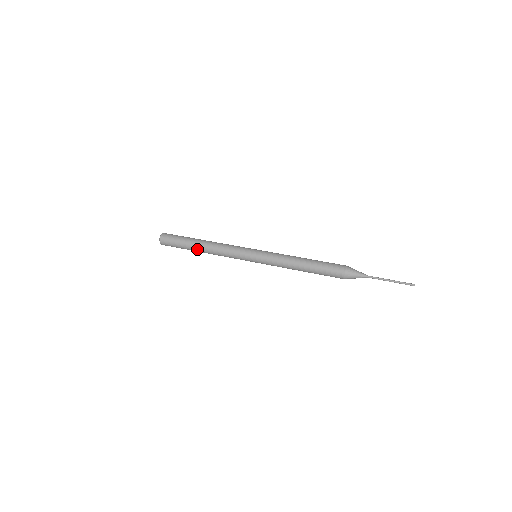
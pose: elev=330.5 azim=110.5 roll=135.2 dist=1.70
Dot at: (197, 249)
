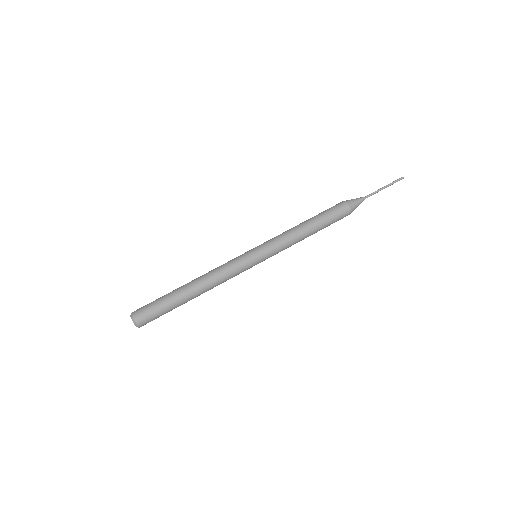
Dot at: (191, 299)
